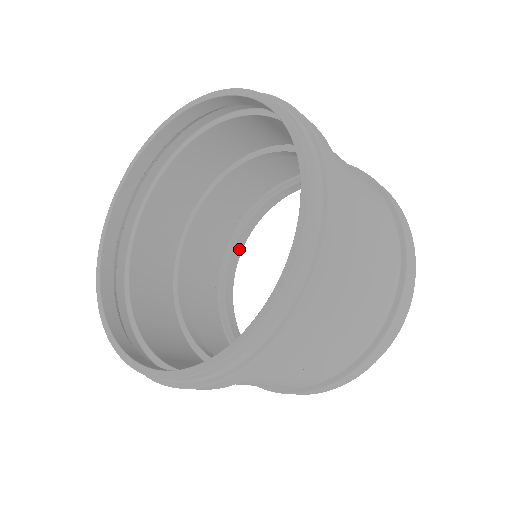
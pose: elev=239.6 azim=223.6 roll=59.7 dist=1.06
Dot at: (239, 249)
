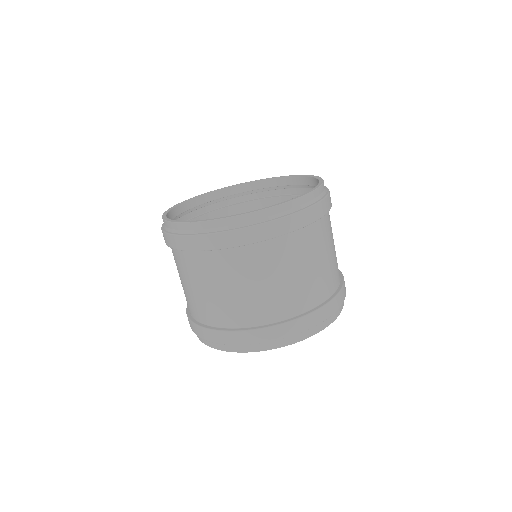
Dot at: occluded
